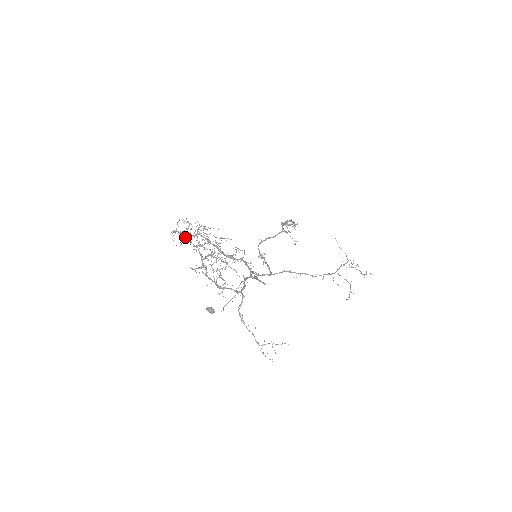
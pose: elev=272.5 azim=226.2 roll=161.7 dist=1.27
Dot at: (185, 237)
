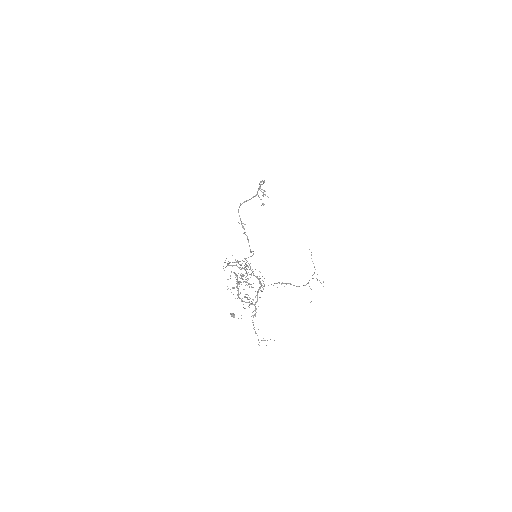
Dot at: (234, 273)
